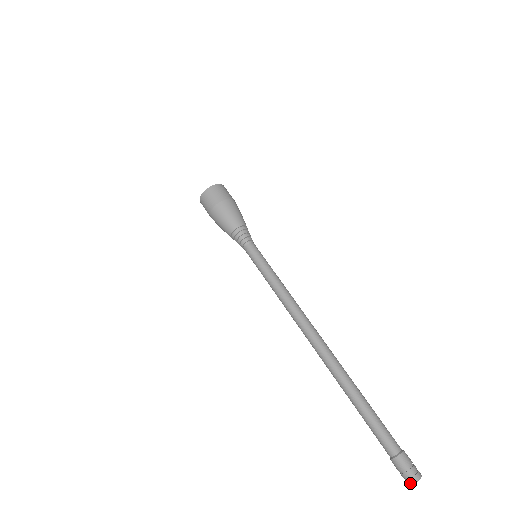
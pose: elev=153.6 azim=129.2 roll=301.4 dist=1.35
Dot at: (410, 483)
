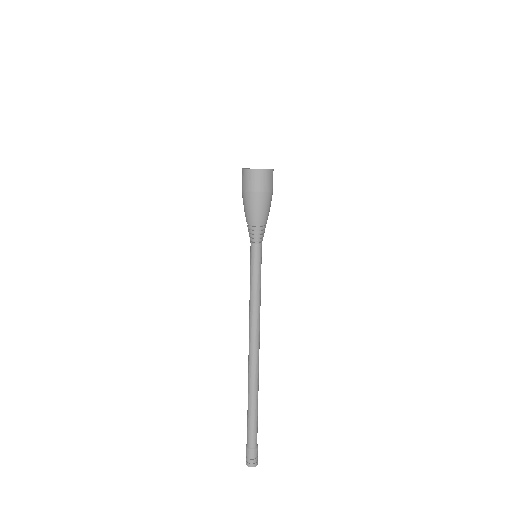
Dot at: (249, 466)
